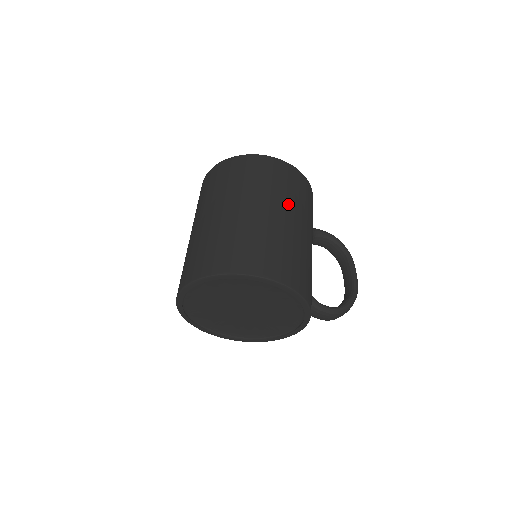
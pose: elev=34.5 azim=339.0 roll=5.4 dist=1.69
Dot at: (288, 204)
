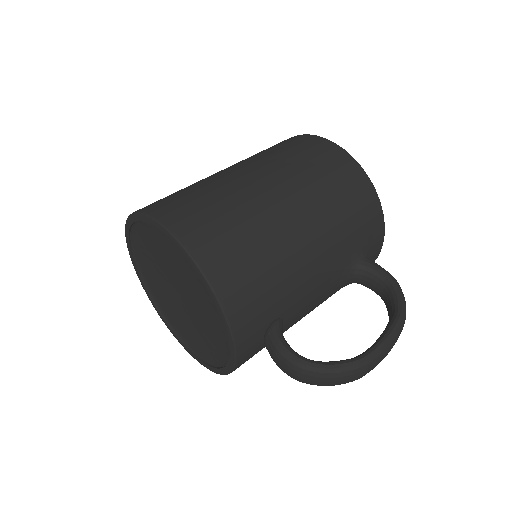
Dot at: (293, 181)
